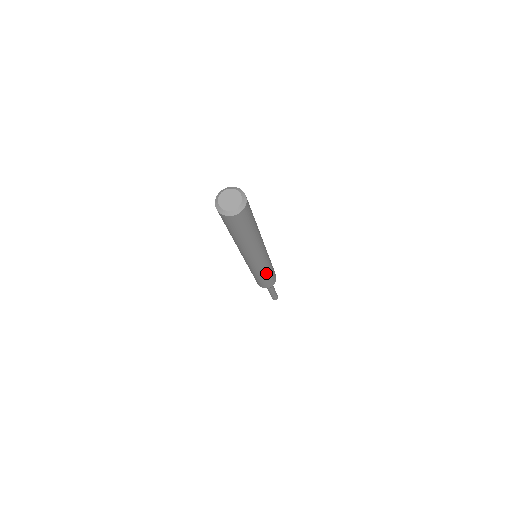
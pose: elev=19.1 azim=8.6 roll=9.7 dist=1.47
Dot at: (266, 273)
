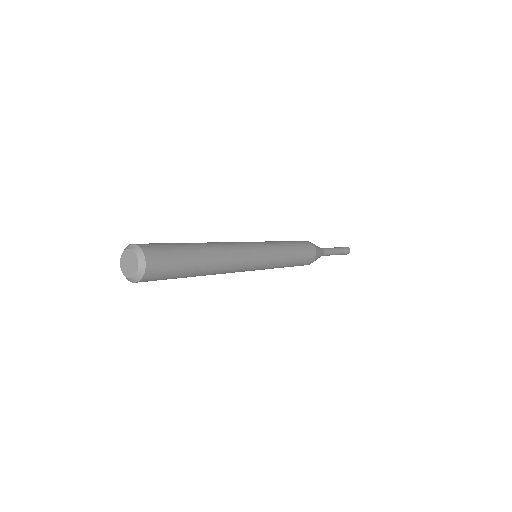
Dot at: (286, 255)
